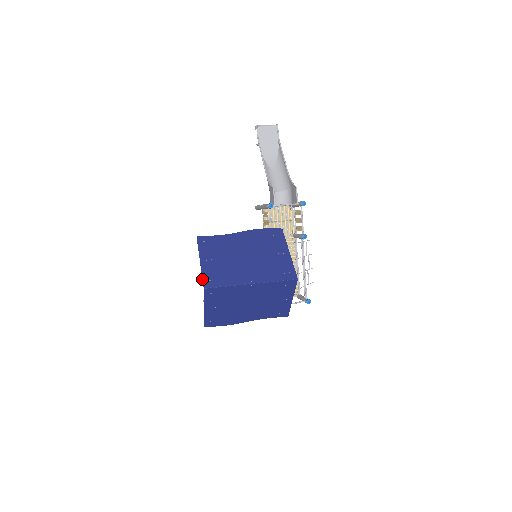
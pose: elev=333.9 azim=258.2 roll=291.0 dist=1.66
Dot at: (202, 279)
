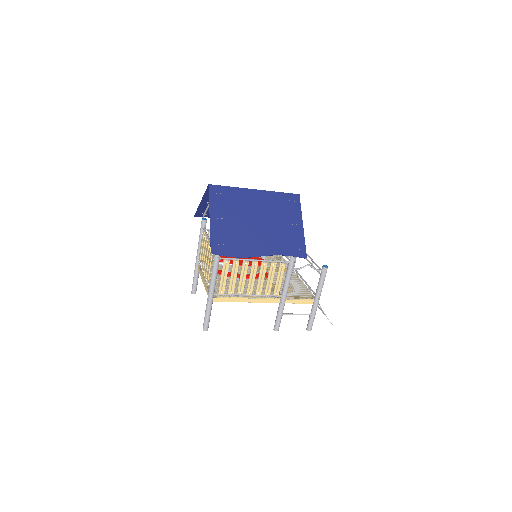
Dot at: occluded
